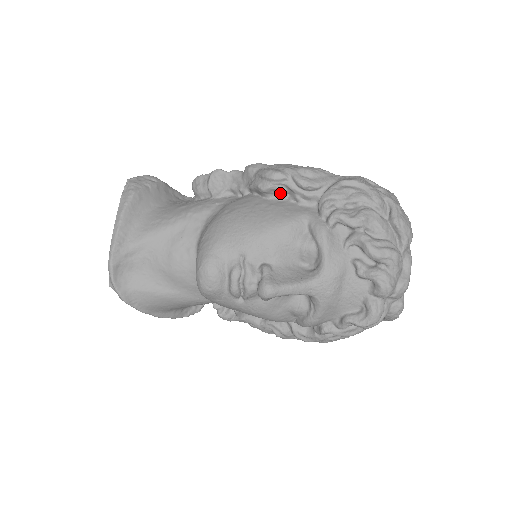
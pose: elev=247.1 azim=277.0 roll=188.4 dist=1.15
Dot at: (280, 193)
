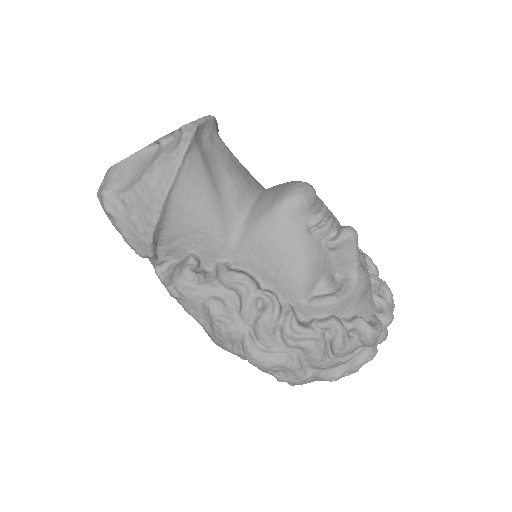
Dot at: occluded
